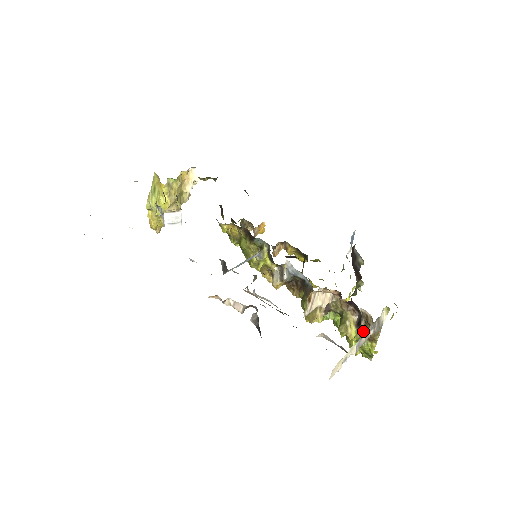
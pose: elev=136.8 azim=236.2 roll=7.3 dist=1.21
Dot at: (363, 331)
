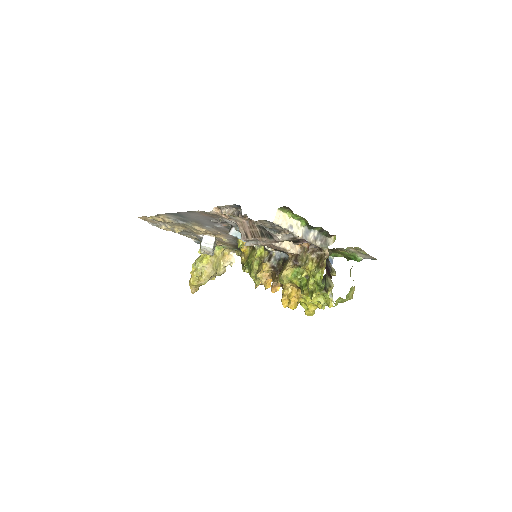
Dot at: (317, 264)
